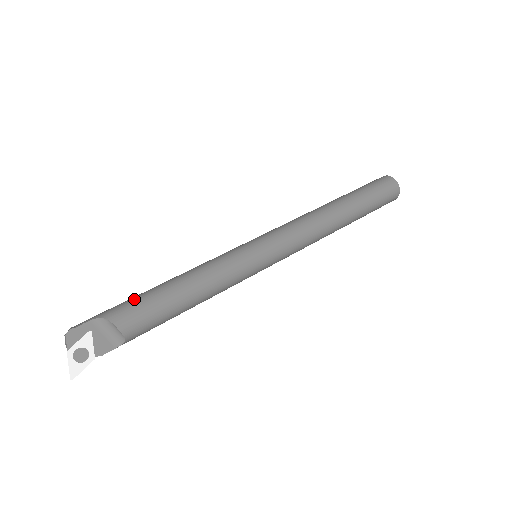
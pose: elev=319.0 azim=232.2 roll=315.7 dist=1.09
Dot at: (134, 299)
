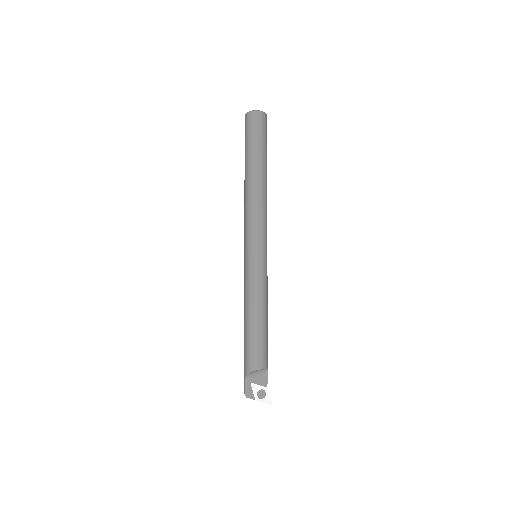
Dot at: (245, 351)
